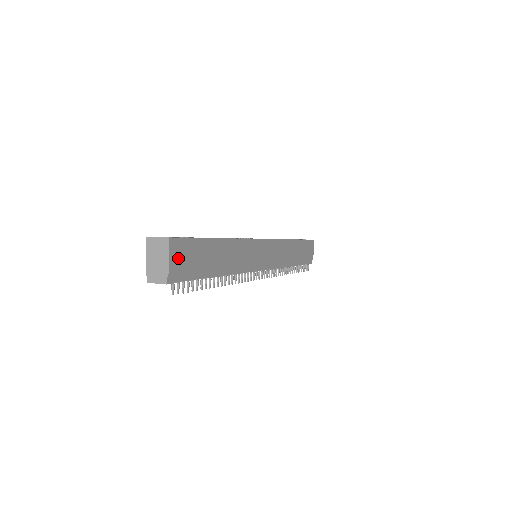
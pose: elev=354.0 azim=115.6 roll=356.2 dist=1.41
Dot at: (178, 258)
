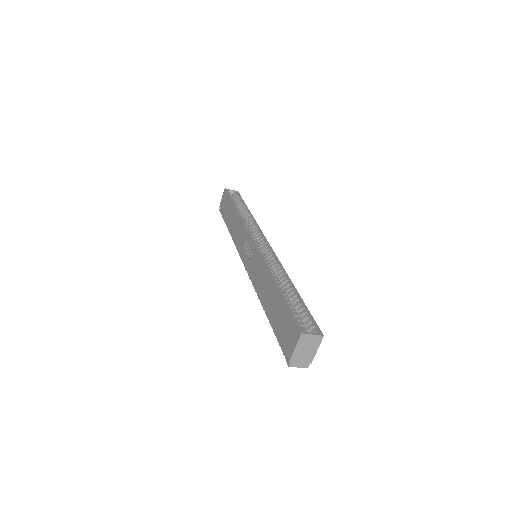
Dot at: occluded
